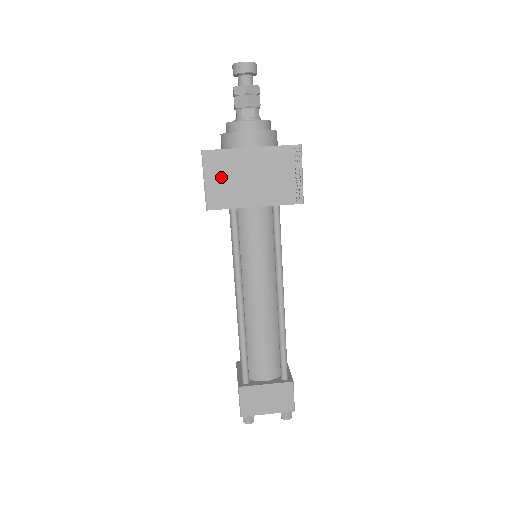
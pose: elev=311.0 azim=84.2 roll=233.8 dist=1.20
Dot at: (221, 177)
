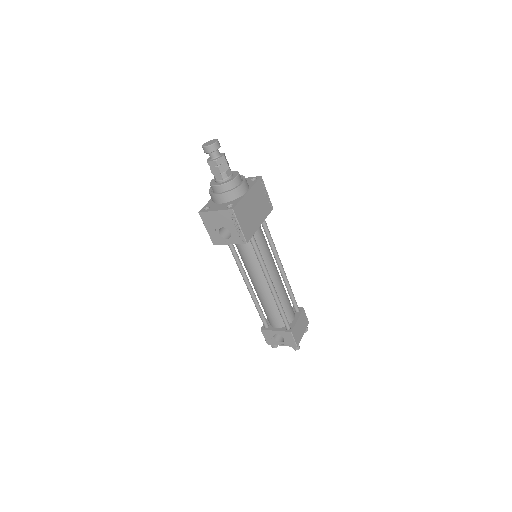
Dot at: (245, 219)
